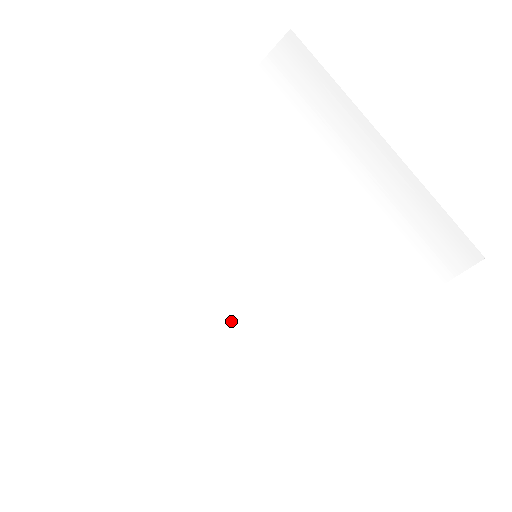
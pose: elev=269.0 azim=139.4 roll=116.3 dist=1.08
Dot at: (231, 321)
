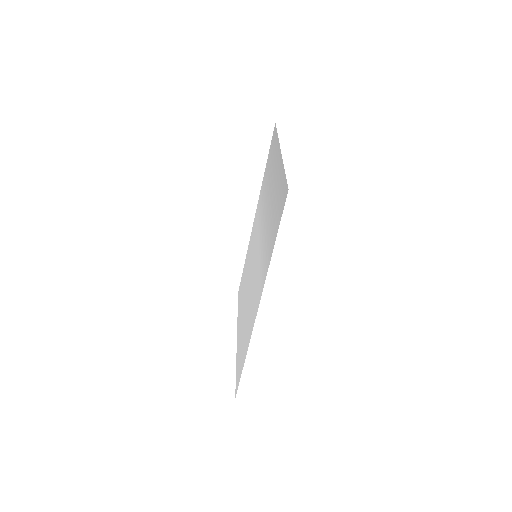
Dot at: occluded
